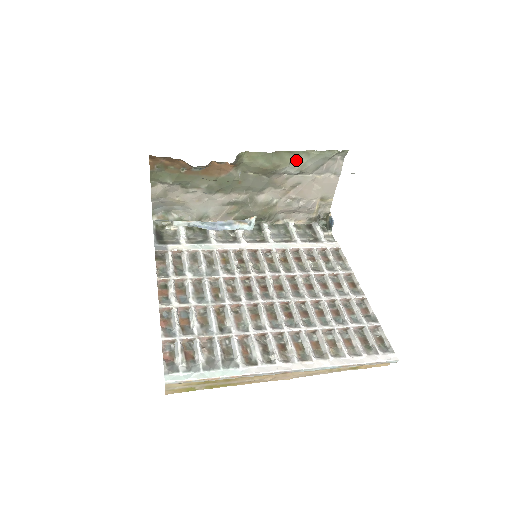
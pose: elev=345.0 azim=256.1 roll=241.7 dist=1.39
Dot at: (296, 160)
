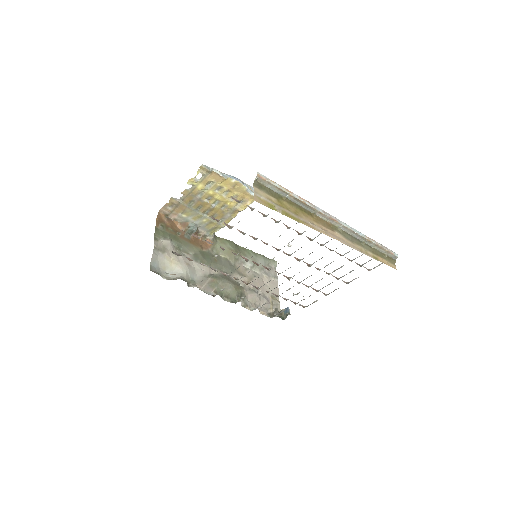
Dot at: (249, 255)
